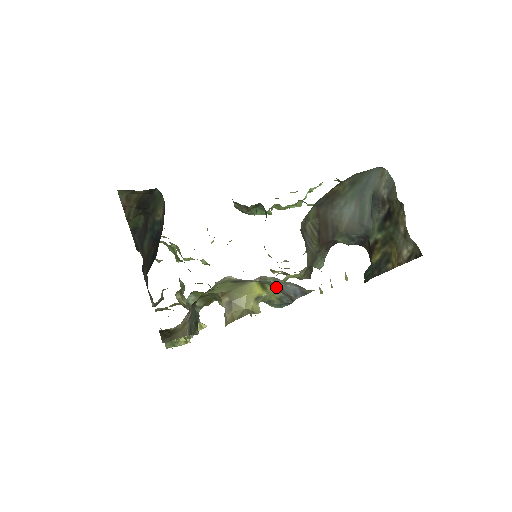
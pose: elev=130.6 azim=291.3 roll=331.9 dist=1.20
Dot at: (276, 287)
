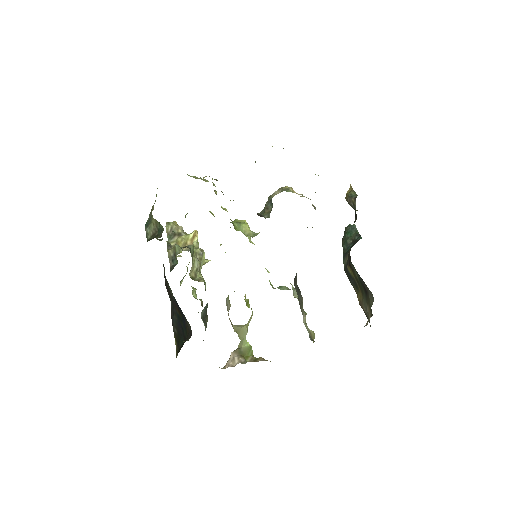
Dot at: occluded
